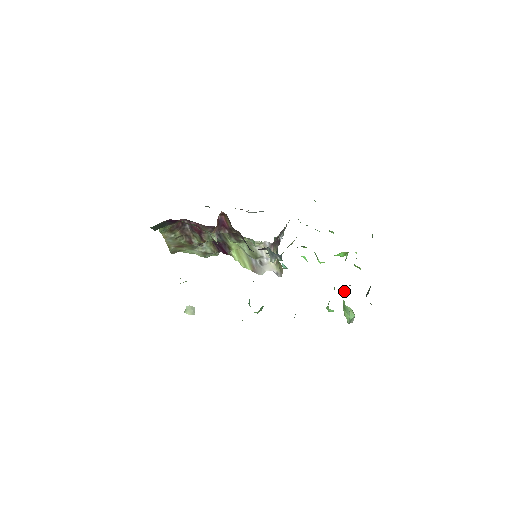
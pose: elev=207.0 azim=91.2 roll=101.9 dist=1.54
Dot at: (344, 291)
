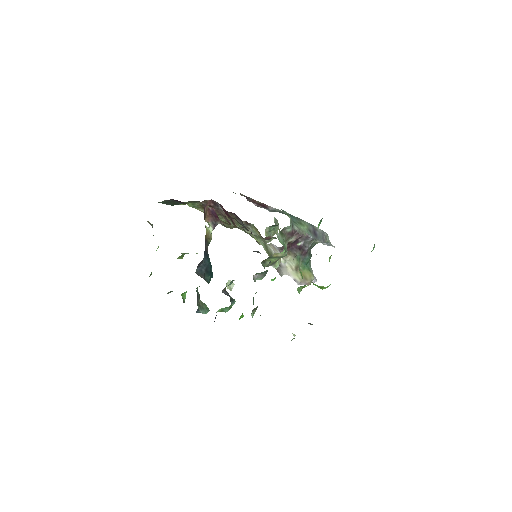
Dot at: occluded
